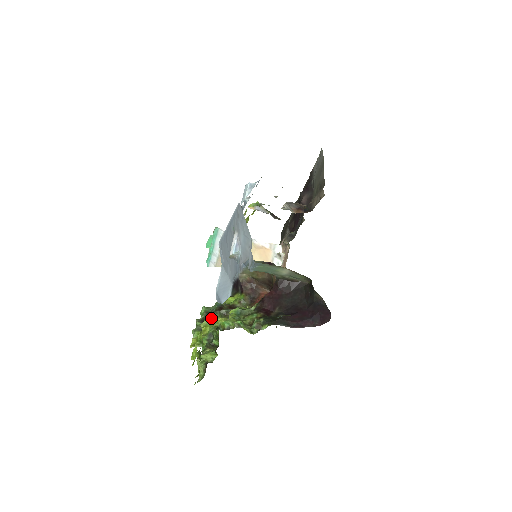
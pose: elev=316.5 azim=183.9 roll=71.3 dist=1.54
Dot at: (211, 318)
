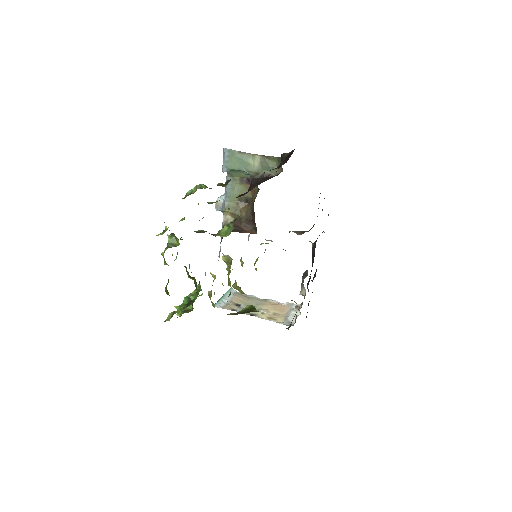
Dot at: (181, 219)
